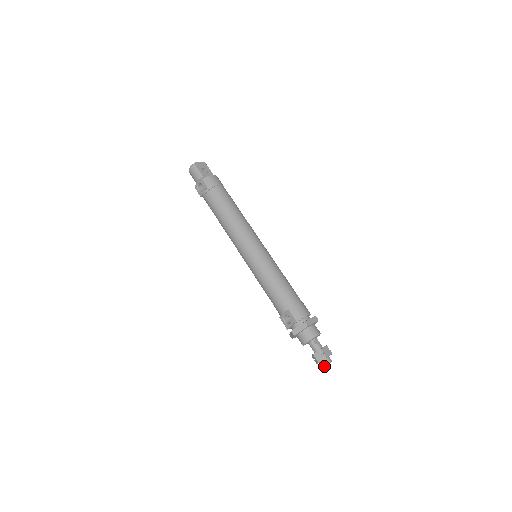
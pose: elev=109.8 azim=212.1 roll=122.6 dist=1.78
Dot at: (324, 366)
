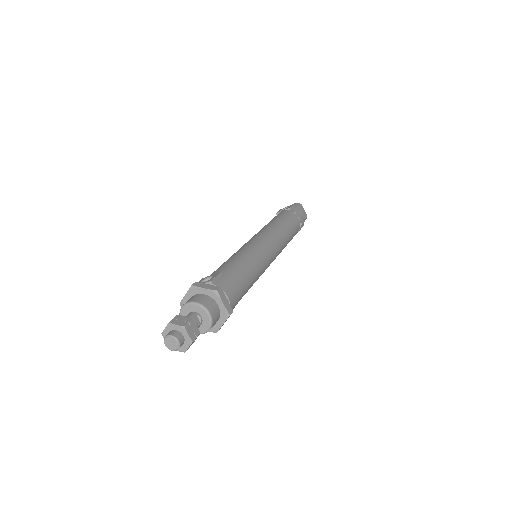
Dot at: (165, 338)
